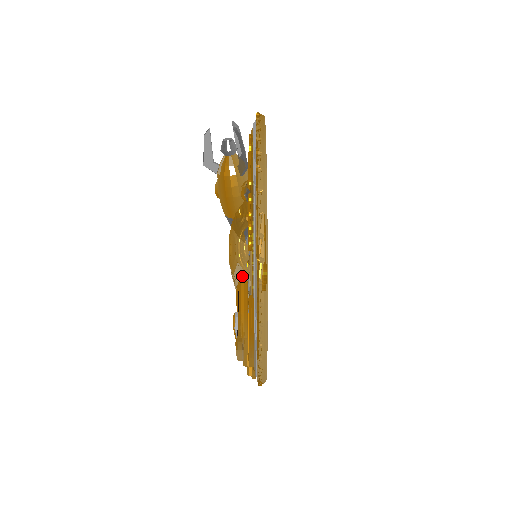
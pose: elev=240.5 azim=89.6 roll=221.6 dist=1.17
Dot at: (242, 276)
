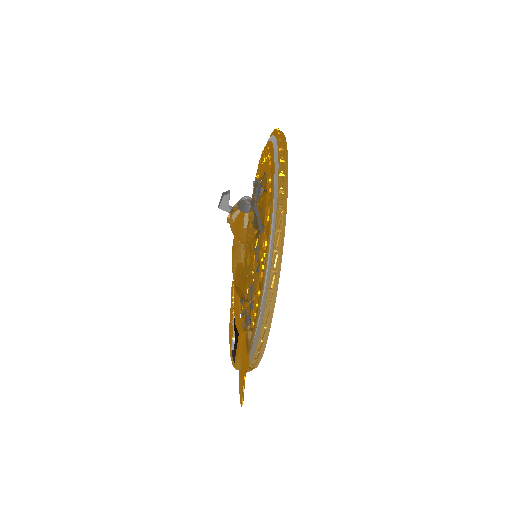
Dot at: (242, 296)
